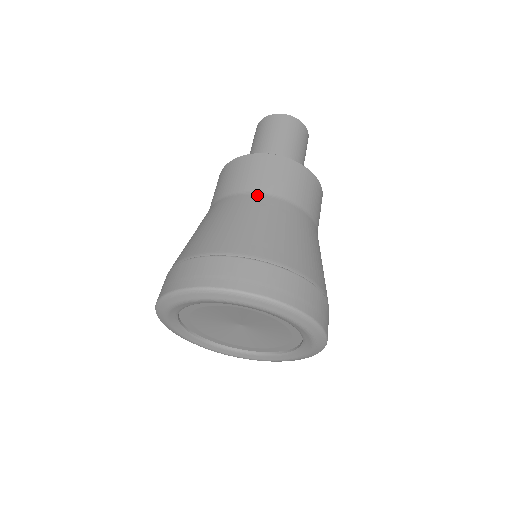
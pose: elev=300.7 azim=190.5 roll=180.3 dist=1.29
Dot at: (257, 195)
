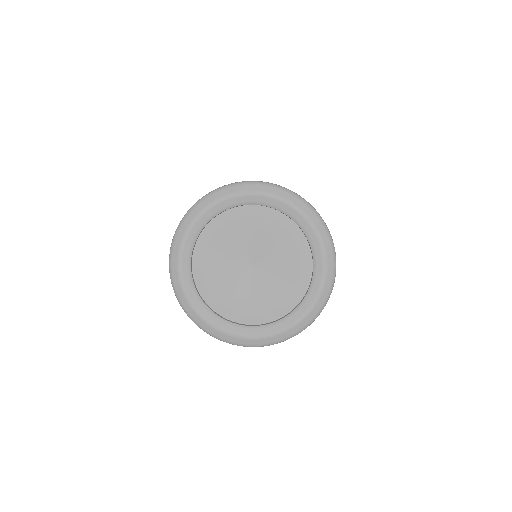
Dot at: occluded
